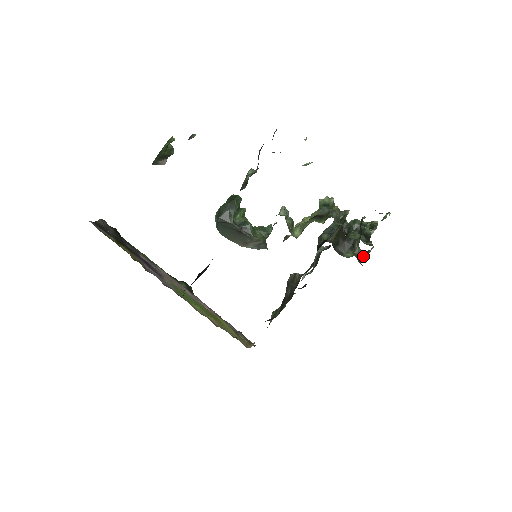
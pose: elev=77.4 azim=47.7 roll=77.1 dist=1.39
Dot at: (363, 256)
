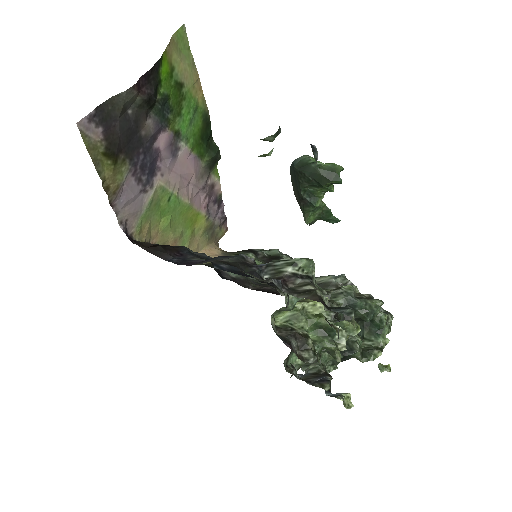
Dot at: occluded
